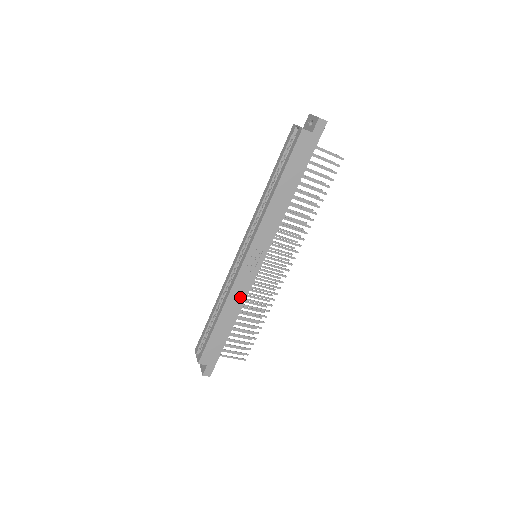
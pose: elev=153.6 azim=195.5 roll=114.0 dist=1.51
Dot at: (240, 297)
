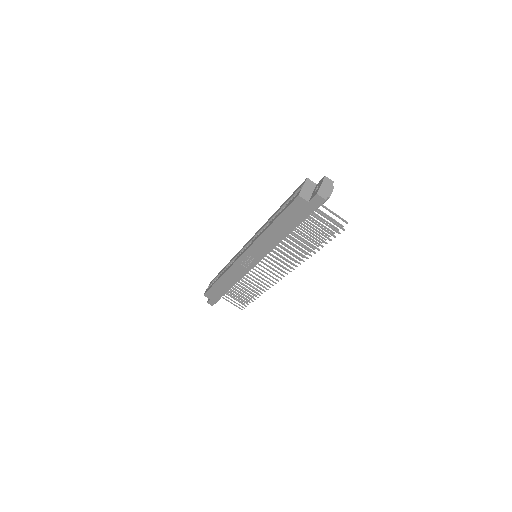
Dot at: (236, 276)
